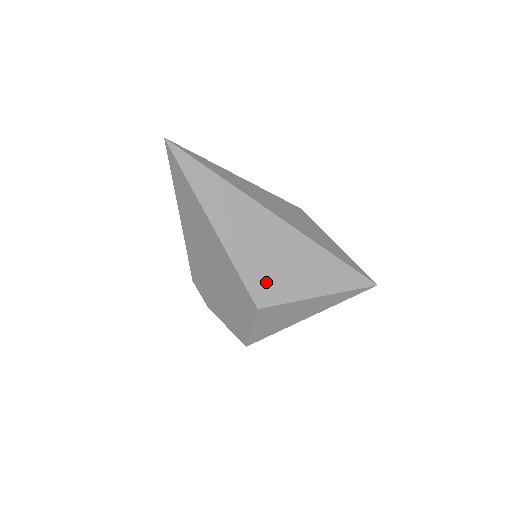
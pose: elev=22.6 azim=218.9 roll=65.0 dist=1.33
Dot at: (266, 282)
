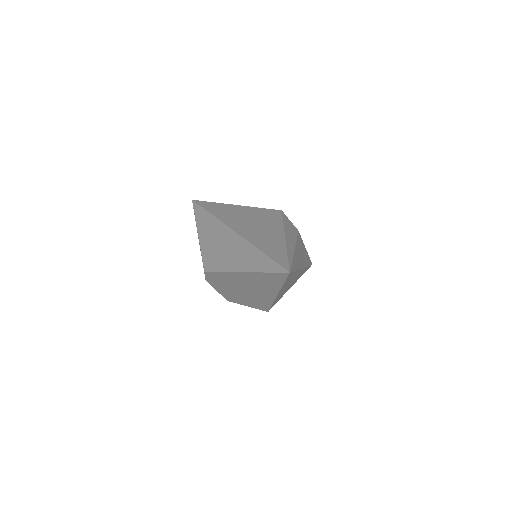
Dot at: occluded
